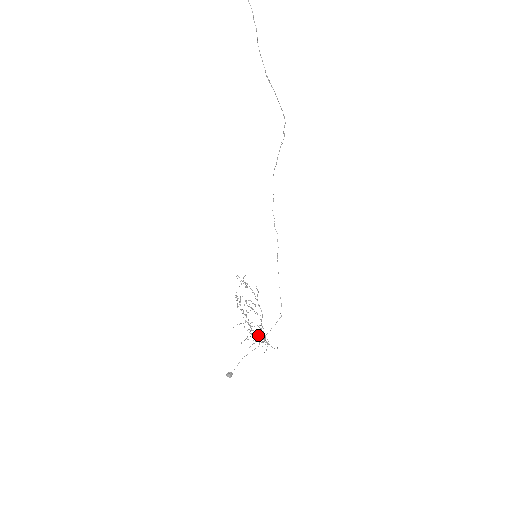
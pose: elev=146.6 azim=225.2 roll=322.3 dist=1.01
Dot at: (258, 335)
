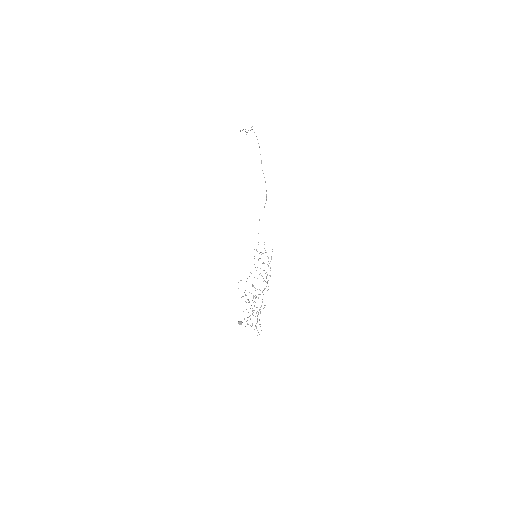
Dot at: occluded
